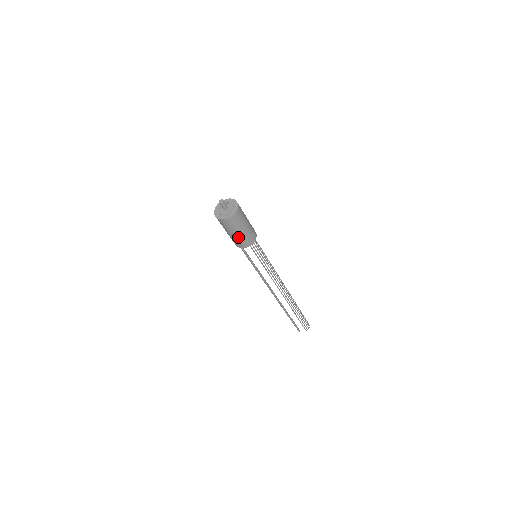
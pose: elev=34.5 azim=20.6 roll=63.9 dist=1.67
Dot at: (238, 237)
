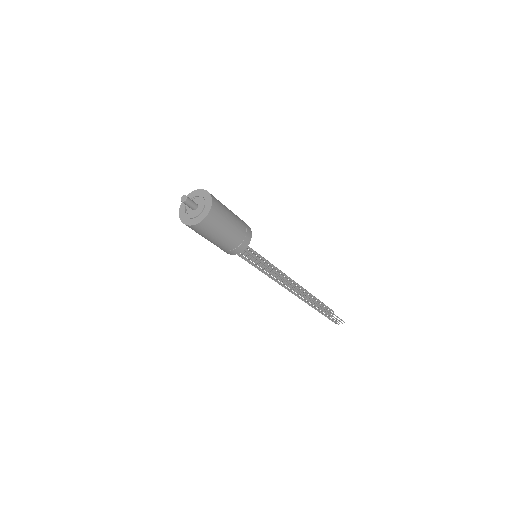
Dot at: occluded
